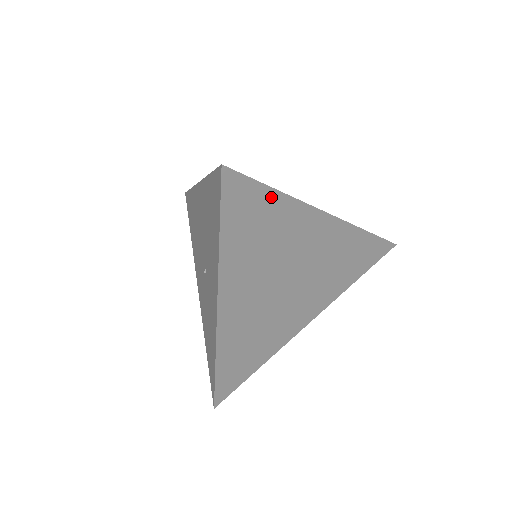
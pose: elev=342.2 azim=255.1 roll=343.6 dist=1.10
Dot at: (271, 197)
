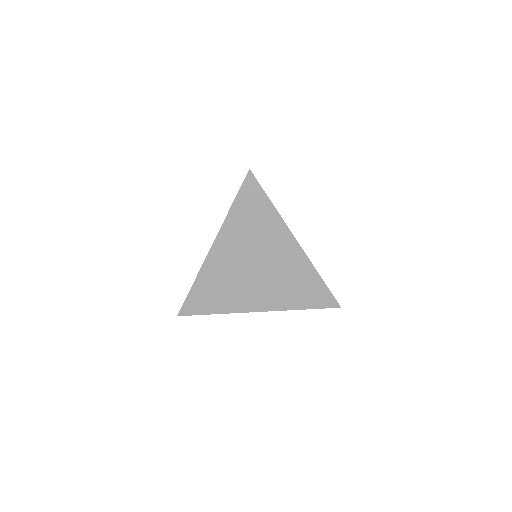
Dot at: (213, 311)
